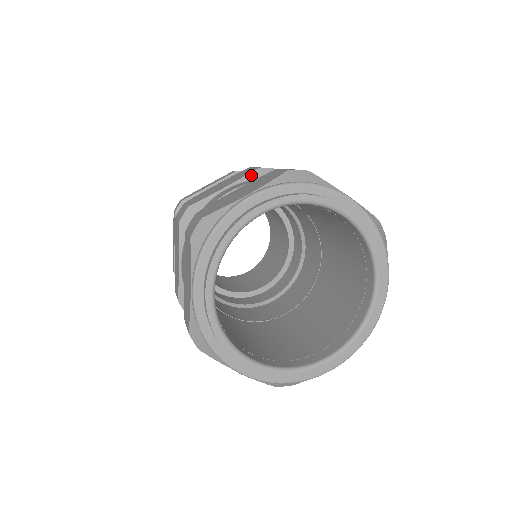
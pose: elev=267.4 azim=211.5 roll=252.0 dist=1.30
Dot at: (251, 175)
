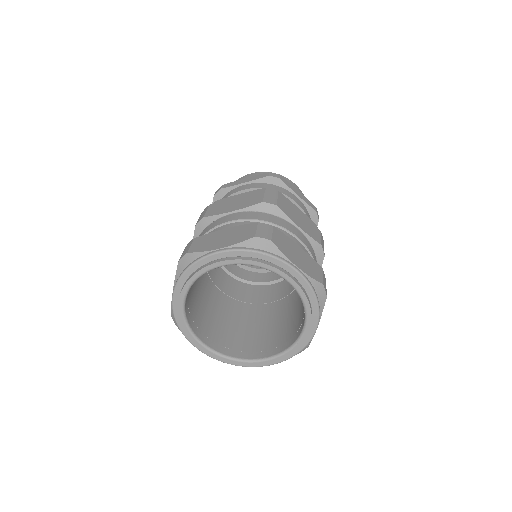
Dot at: (195, 235)
